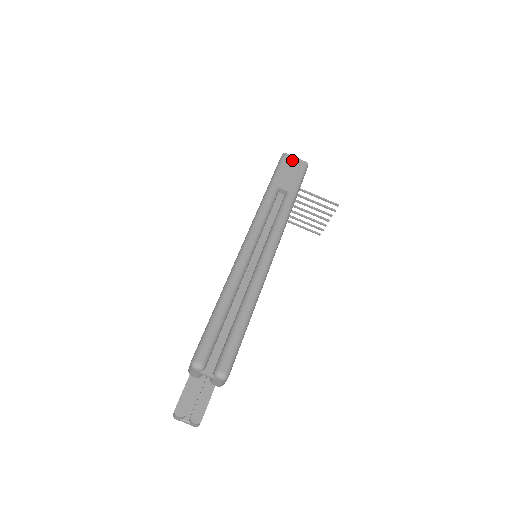
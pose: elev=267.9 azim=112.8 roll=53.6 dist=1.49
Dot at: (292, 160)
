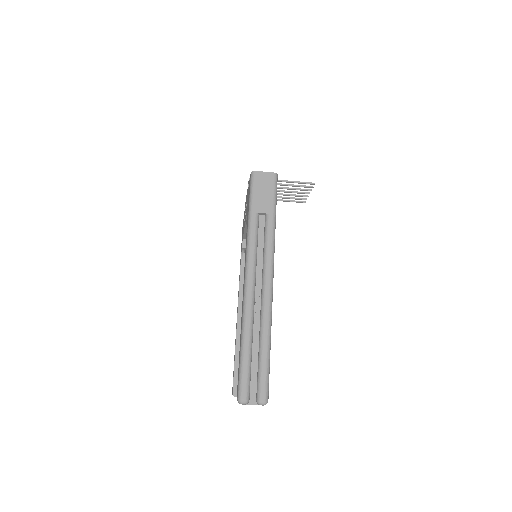
Dot at: (262, 176)
